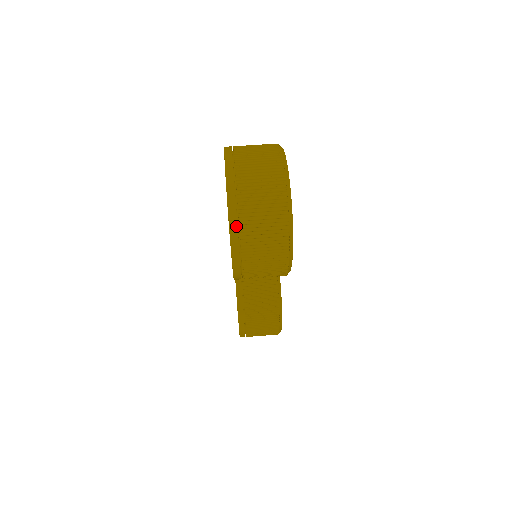
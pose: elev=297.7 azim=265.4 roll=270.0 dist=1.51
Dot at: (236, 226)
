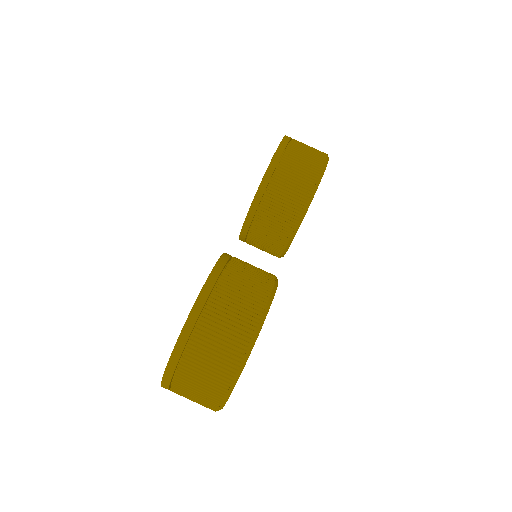
Dot at: occluded
